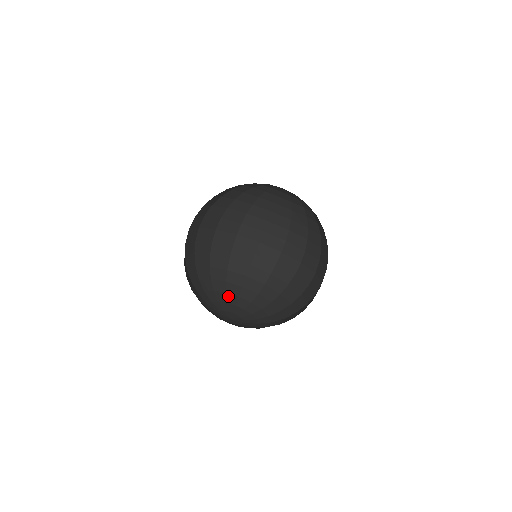
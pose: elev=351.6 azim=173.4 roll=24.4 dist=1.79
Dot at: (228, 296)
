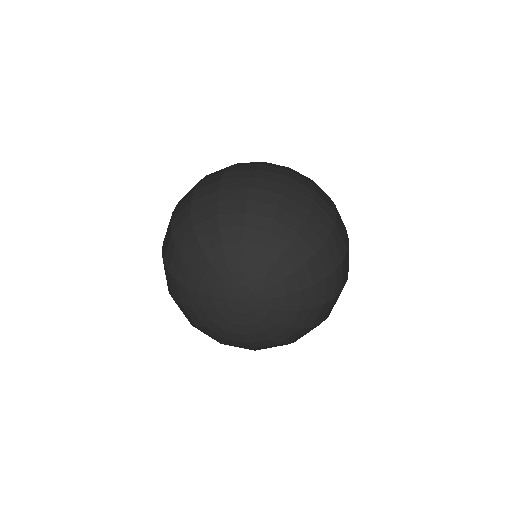
Dot at: (207, 278)
